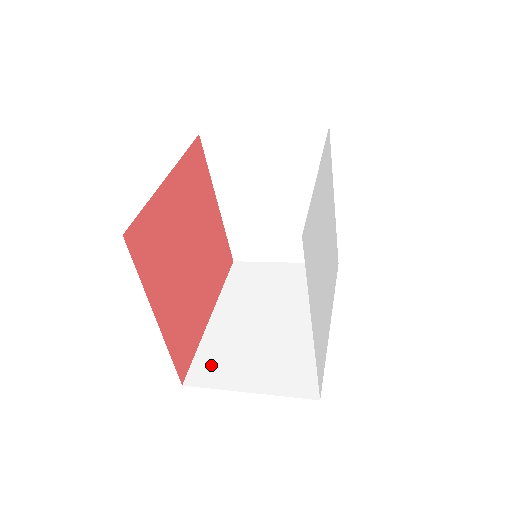
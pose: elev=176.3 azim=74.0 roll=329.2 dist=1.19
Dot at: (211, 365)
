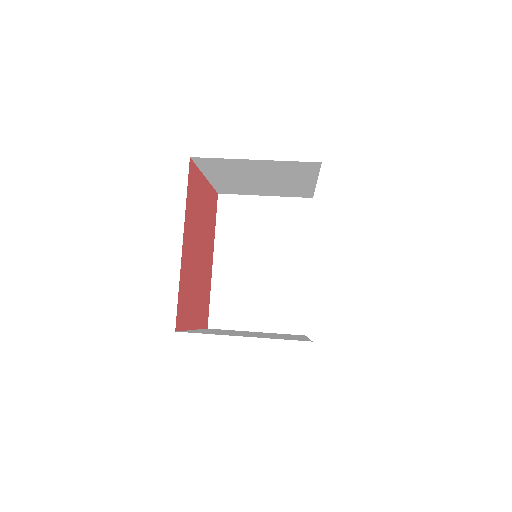
Dot at: (225, 310)
